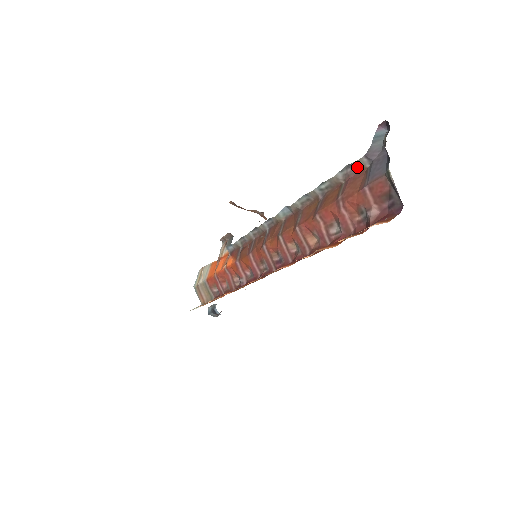
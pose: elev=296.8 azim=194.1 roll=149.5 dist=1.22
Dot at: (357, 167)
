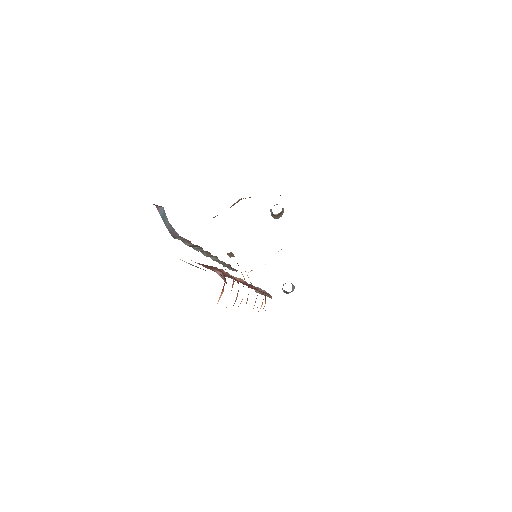
Dot at: occluded
